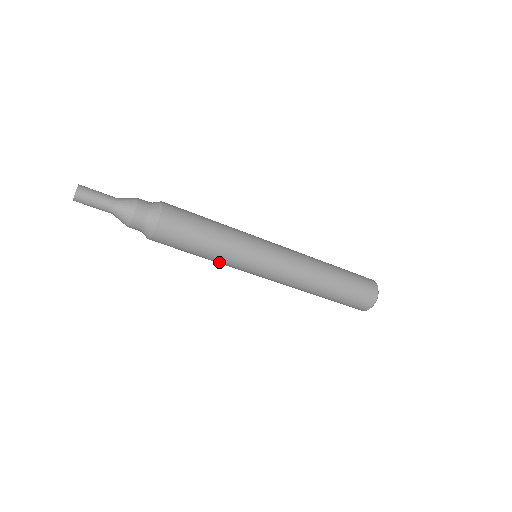
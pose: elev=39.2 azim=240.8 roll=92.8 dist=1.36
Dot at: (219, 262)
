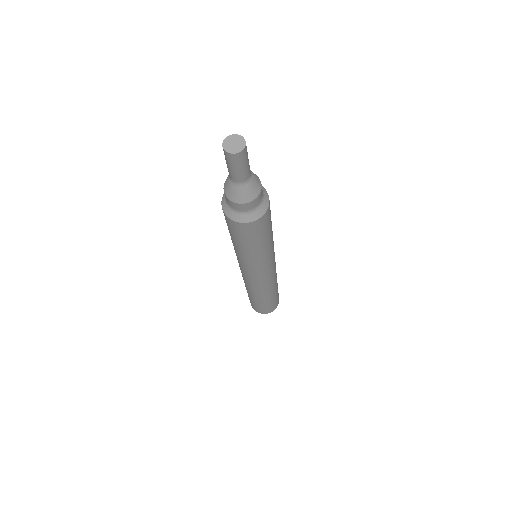
Dot at: (262, 256)
